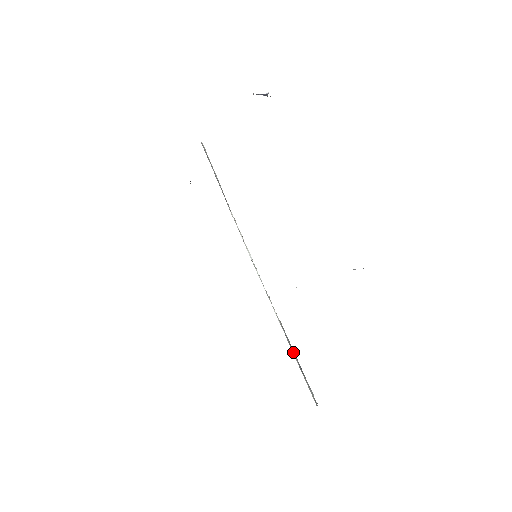
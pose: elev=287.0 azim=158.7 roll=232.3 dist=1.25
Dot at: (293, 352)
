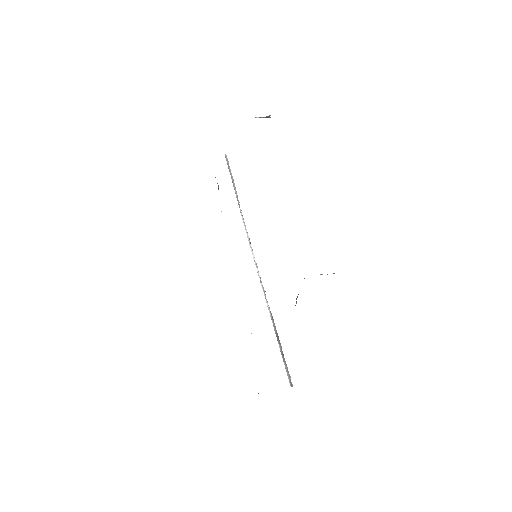
Dot at: (278, 340)
